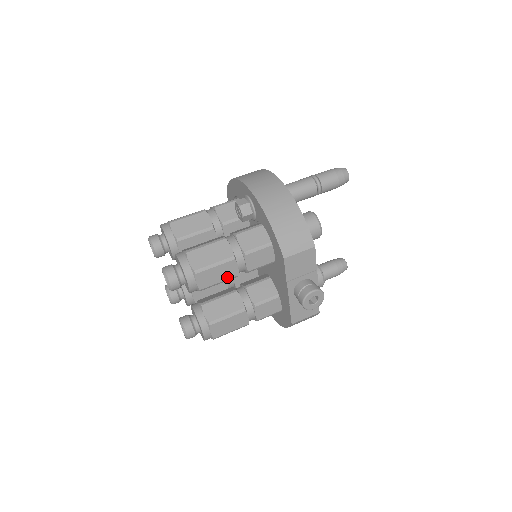
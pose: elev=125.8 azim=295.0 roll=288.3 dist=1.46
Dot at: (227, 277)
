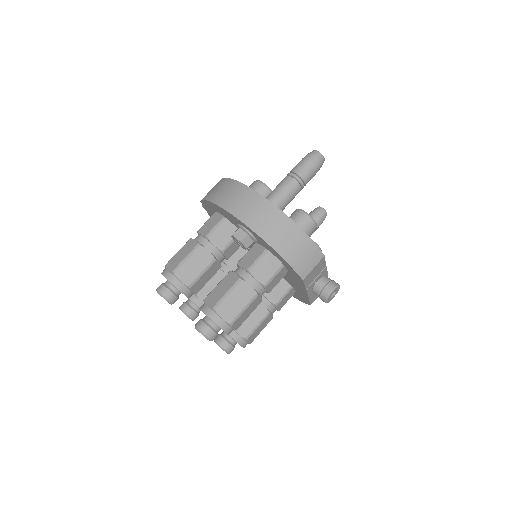
Dot at: (254, 308)
